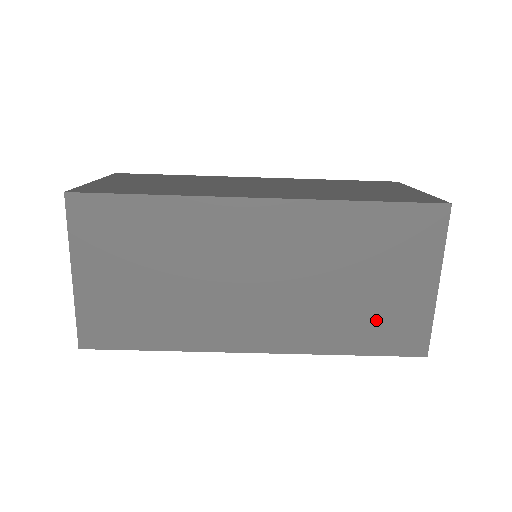
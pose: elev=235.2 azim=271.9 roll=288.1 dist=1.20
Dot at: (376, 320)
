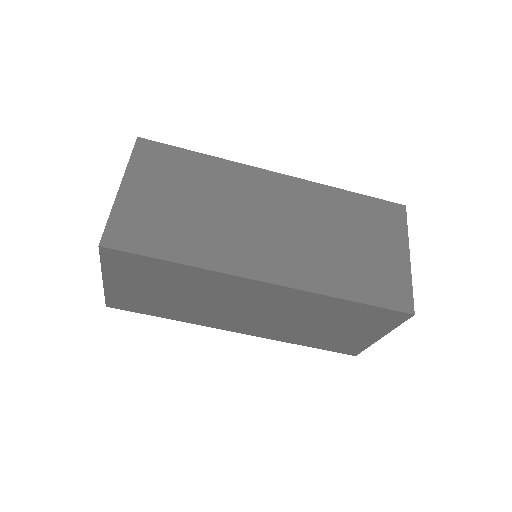
Dot at: (328, 339)
